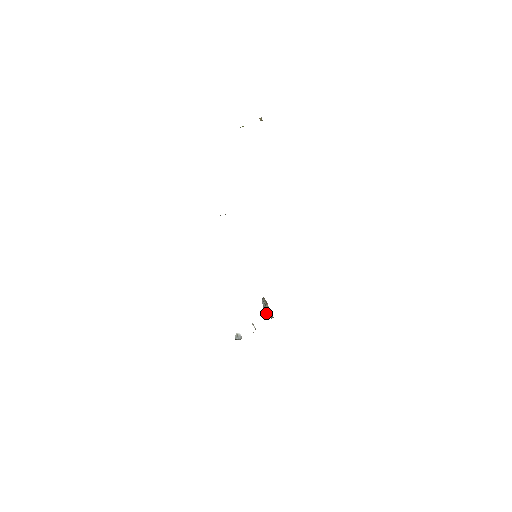
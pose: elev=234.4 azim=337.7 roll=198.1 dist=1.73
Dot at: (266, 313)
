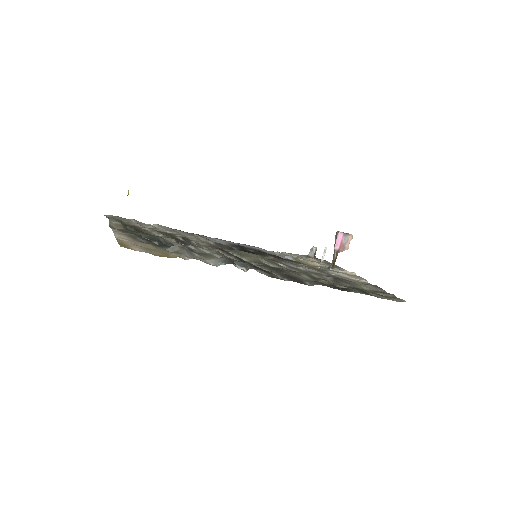
Dot at: occluded
